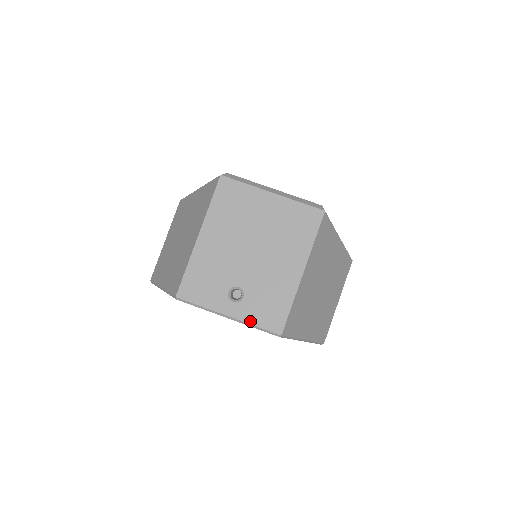
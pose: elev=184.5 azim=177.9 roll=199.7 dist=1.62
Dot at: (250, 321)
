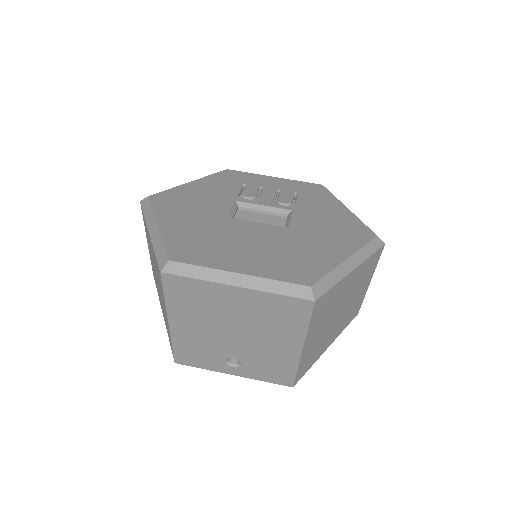
Dot at: (257, 379)
